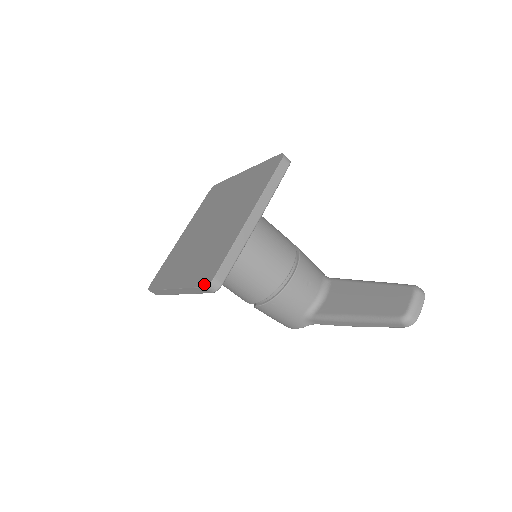
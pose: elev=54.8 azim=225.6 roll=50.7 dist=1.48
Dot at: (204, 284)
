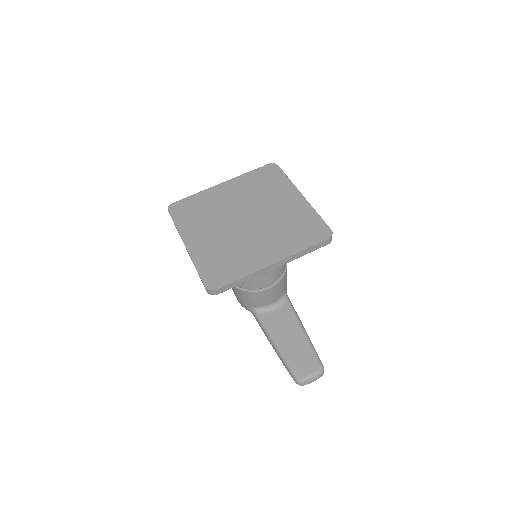
Dot at: (207, 285)
